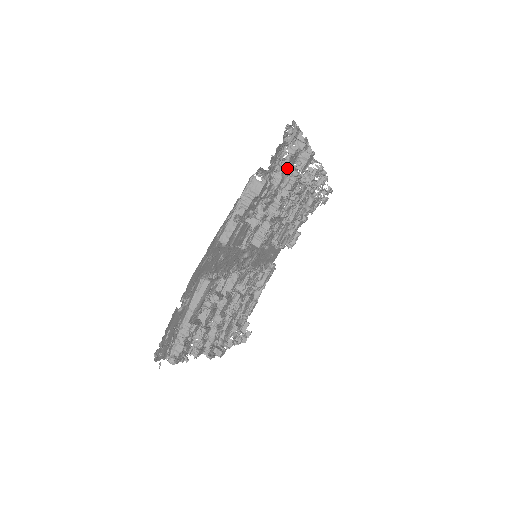
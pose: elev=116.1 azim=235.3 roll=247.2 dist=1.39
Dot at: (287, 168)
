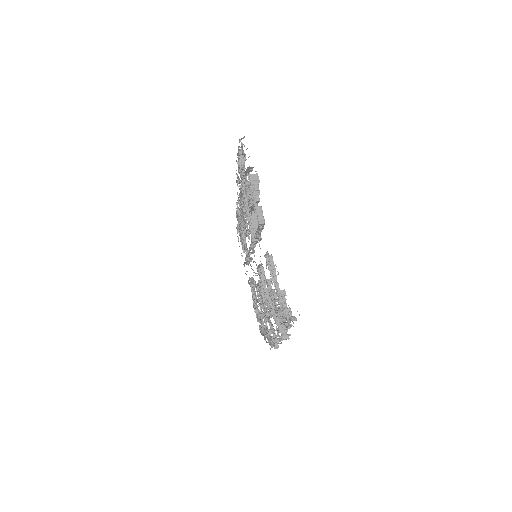
Dot at: occluded
